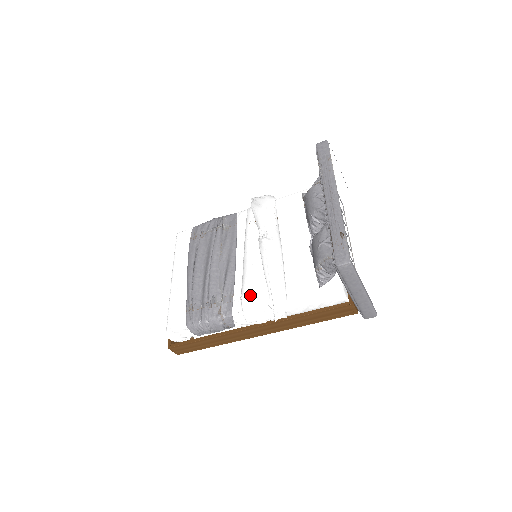
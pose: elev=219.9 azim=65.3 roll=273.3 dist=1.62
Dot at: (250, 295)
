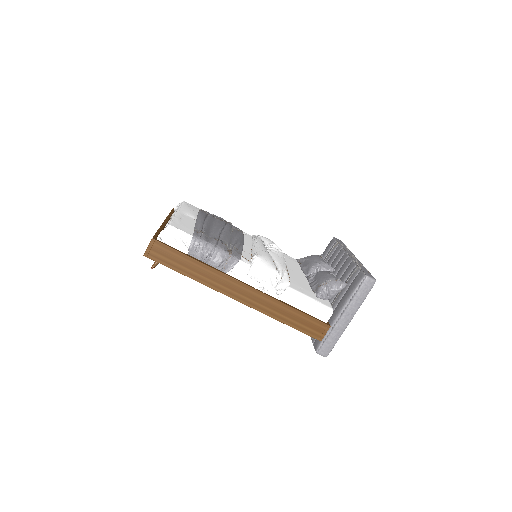
Dot at: (265, 259)
